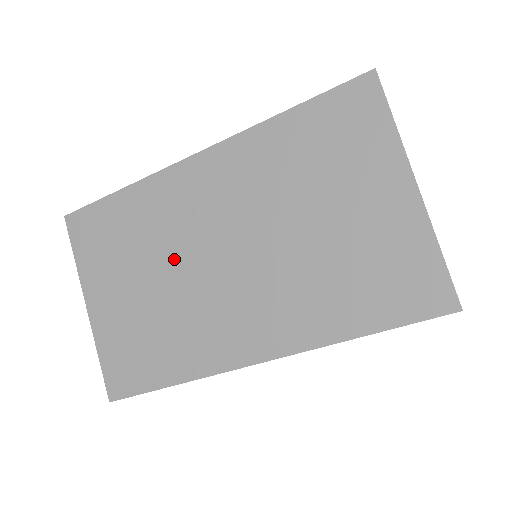
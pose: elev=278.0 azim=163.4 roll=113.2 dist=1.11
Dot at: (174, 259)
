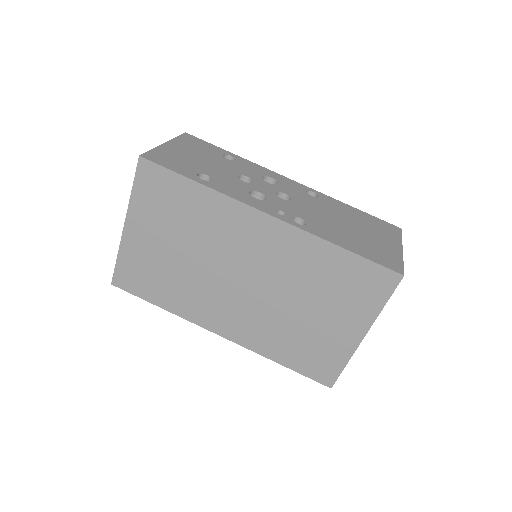
Dot at: (207, 255)
